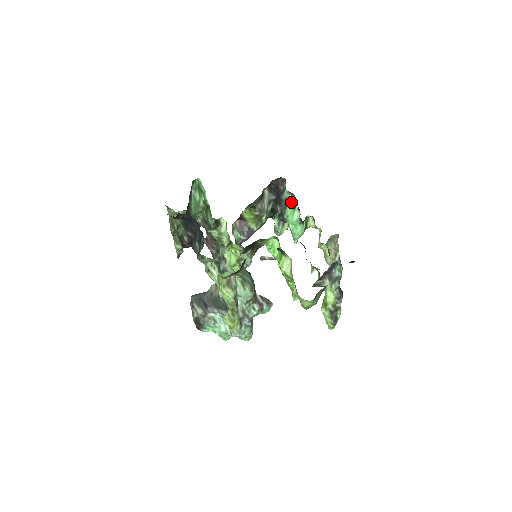
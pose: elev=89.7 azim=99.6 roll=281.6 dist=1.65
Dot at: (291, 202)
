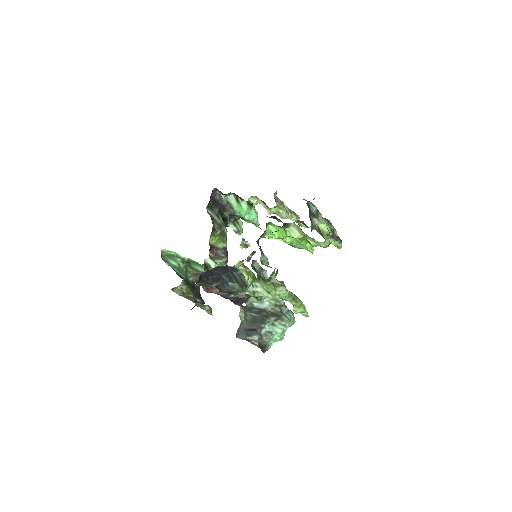
Dot at: (233, 200)
